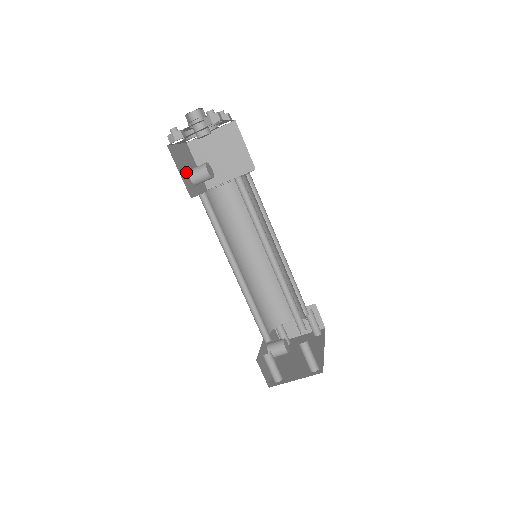
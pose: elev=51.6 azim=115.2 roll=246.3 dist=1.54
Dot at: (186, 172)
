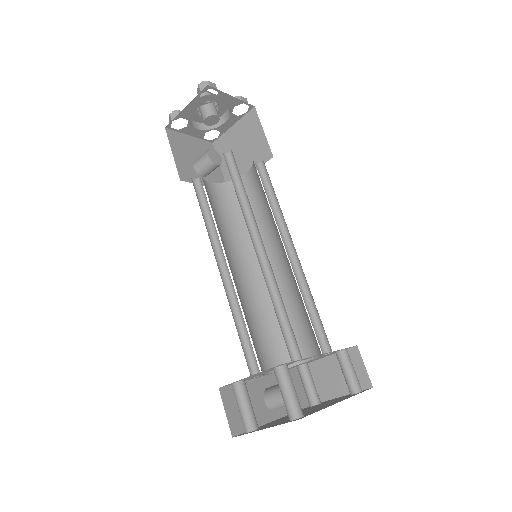
Dot at: (190, 160)
